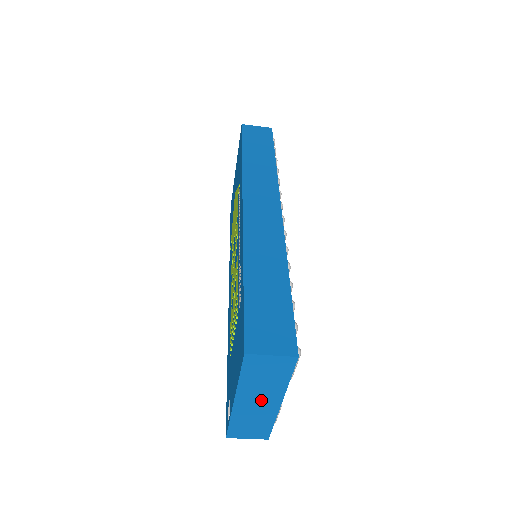
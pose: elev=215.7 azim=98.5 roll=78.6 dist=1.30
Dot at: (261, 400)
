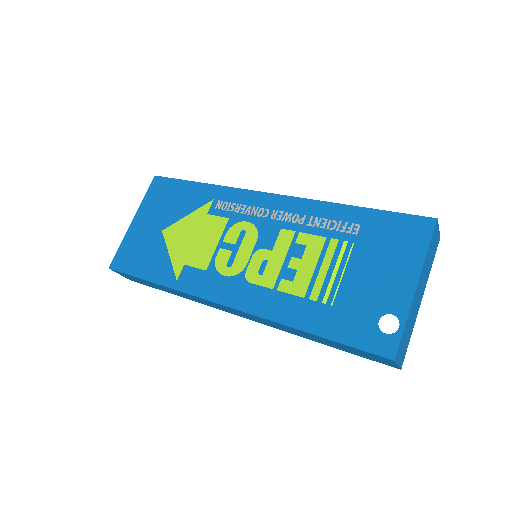
Dot at: (420, 291)
